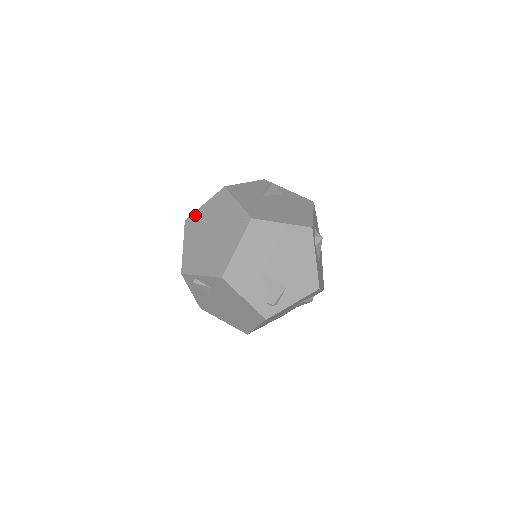
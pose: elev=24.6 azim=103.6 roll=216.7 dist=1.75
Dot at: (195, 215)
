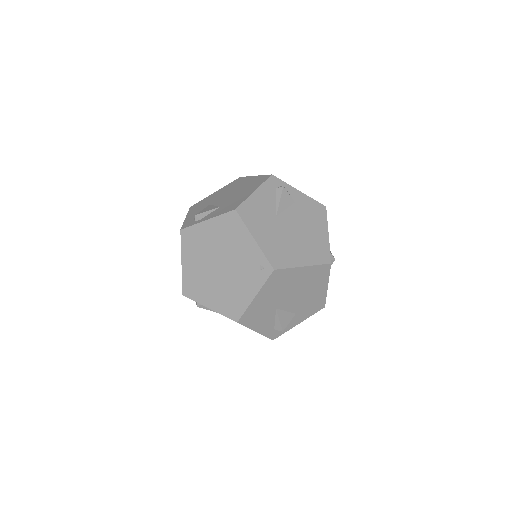
Dot at: (195, 229)
